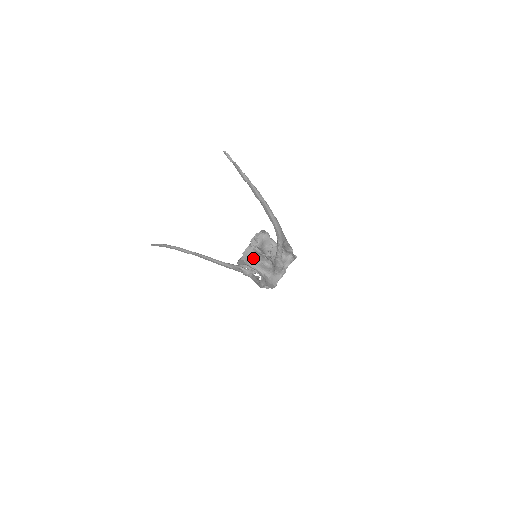
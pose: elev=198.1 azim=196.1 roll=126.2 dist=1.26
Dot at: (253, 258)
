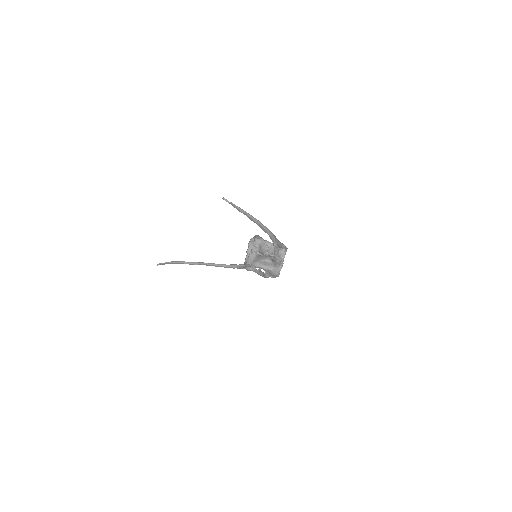
Dot at: (256, 260)
